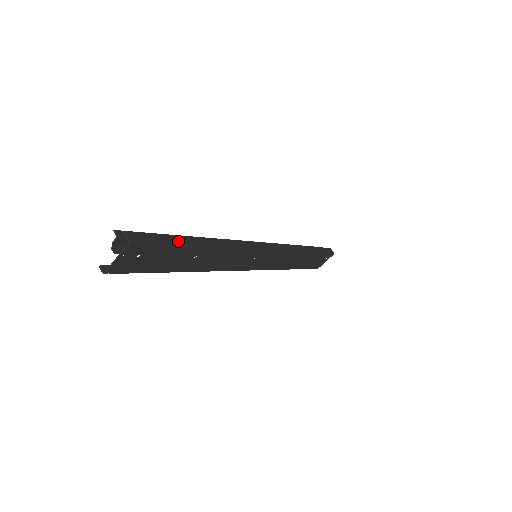
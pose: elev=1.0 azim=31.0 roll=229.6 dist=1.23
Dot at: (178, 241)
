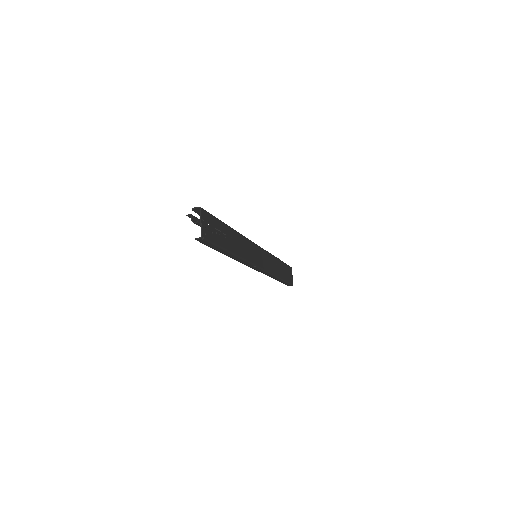
Dot at: occluded
